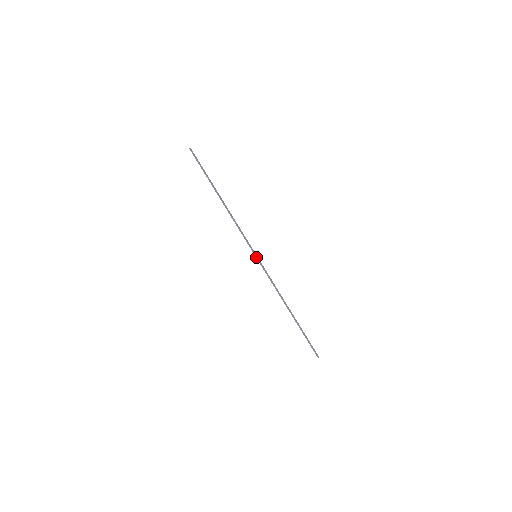
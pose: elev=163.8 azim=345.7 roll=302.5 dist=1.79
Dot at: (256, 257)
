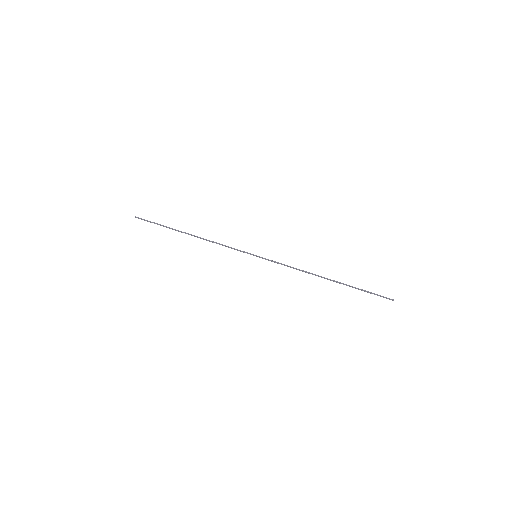
Dot at: occluded
